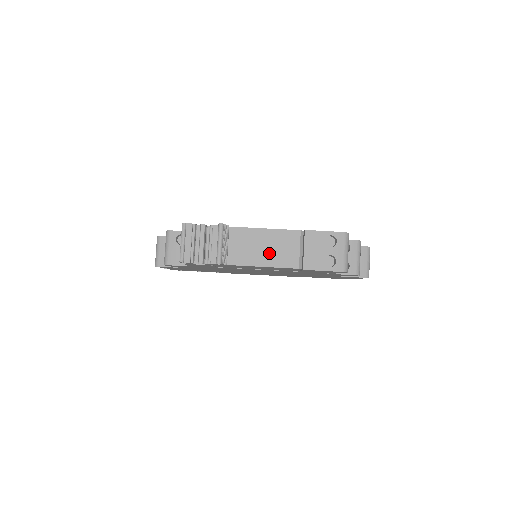
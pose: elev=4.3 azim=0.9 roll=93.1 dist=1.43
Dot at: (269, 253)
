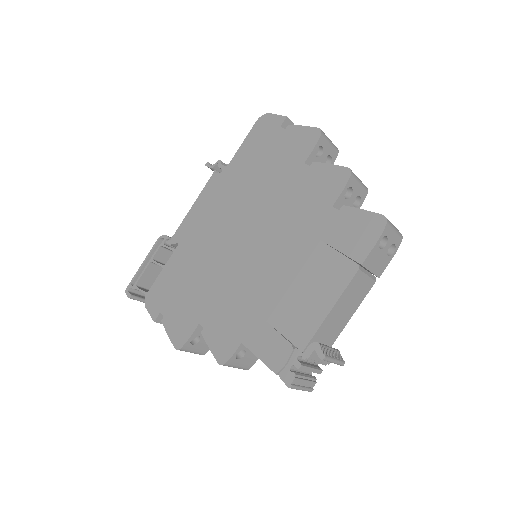
Dot at: (351, 305)
